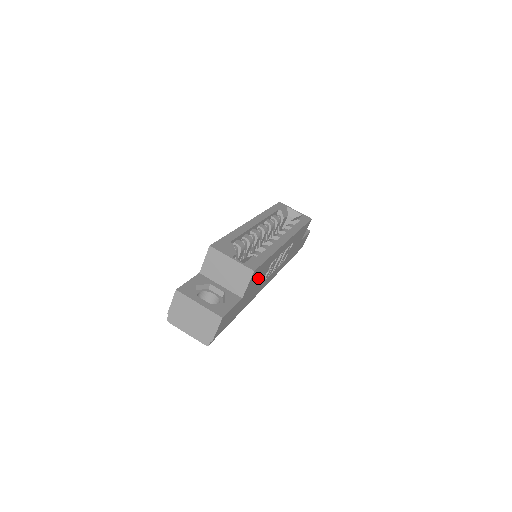
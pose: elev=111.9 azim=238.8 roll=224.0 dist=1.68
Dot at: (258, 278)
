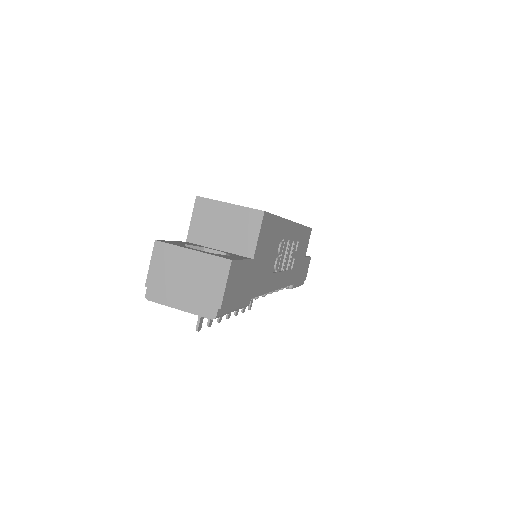
Dot at: (268, 246)
